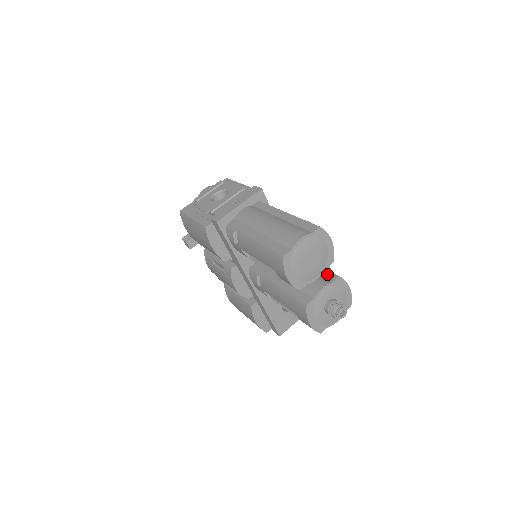
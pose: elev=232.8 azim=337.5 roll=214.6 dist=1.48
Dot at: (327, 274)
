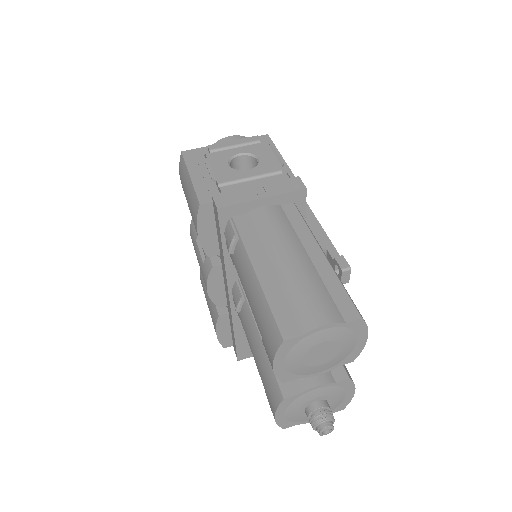
Dot at: occluded
